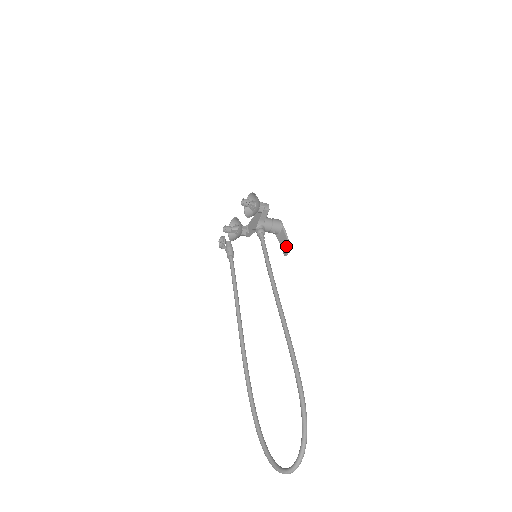
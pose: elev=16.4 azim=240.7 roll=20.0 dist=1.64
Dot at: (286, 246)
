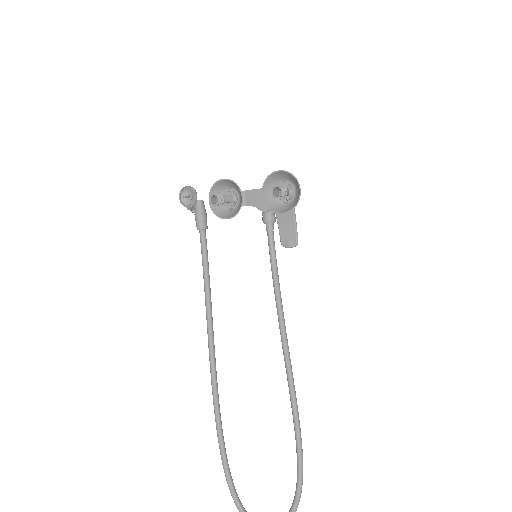
Dot at: (290, 236)
